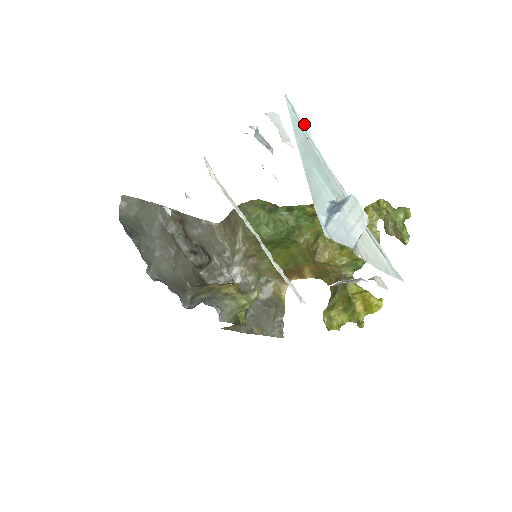
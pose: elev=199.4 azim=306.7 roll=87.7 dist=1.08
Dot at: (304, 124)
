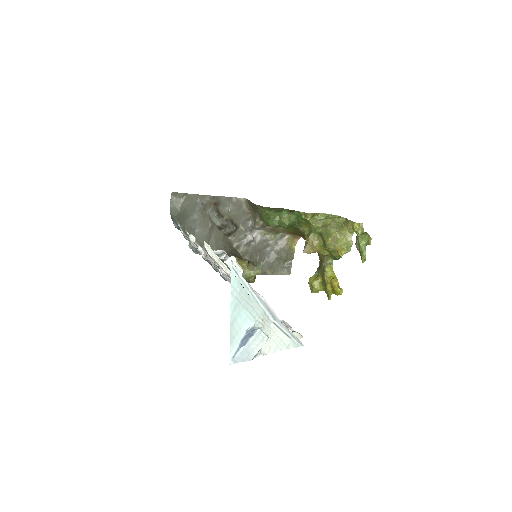
Dot at: (243, 278)
